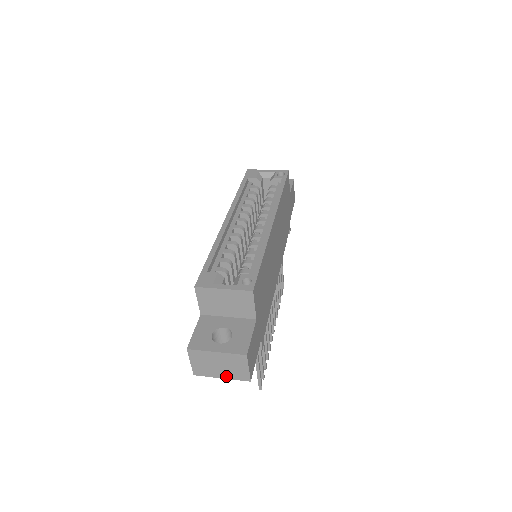
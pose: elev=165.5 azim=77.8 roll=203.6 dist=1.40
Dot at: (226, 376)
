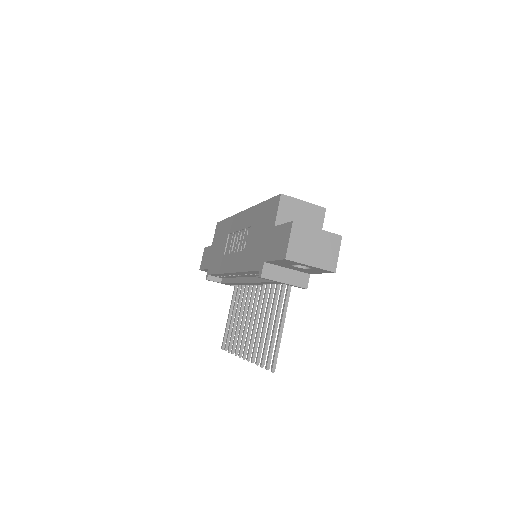
Dot at: (316, 263)
